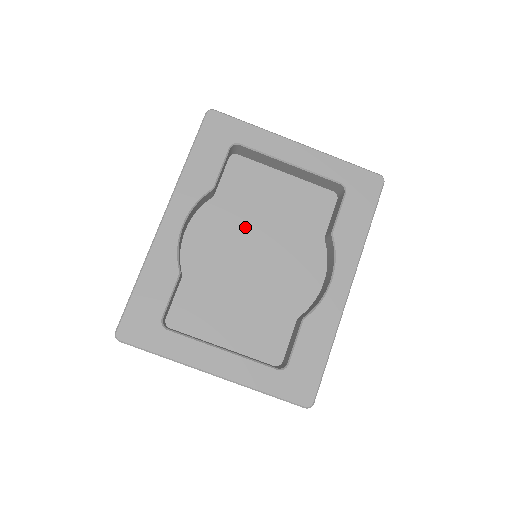
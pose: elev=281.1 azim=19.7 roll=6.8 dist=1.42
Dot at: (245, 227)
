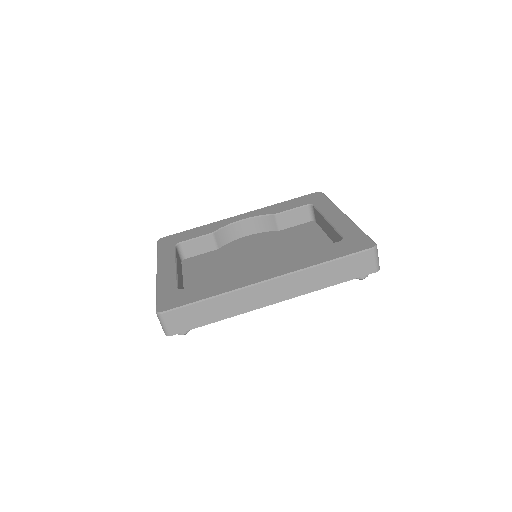
Dot at: (273, 247)
